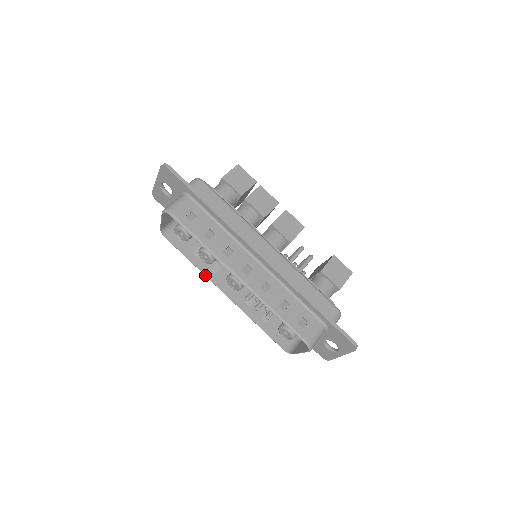
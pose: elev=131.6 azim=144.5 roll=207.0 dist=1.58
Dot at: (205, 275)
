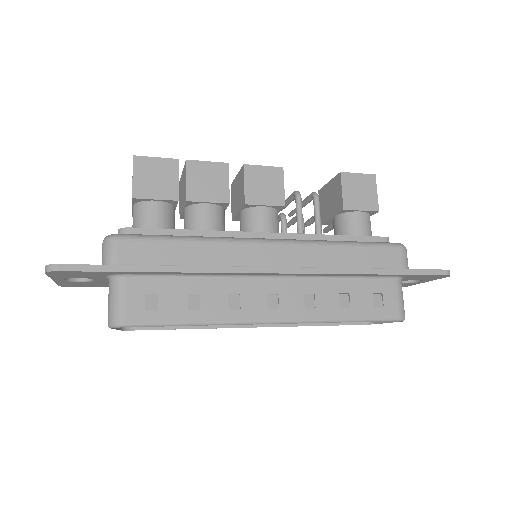
Dot at: occluded
